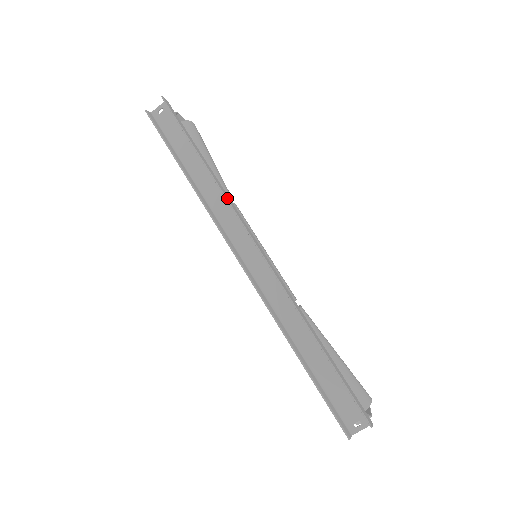
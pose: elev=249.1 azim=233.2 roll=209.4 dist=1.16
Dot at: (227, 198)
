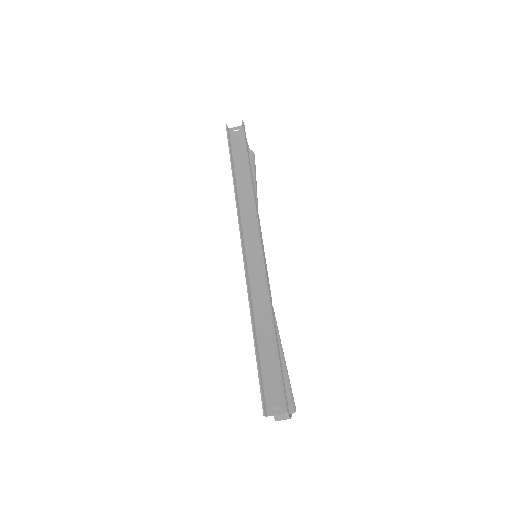
Dot at: (255, 201)
